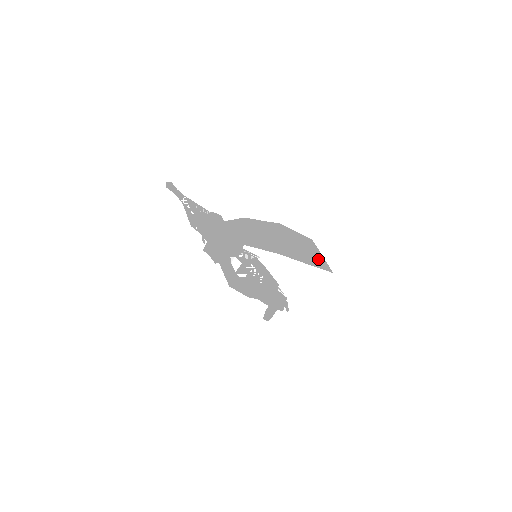
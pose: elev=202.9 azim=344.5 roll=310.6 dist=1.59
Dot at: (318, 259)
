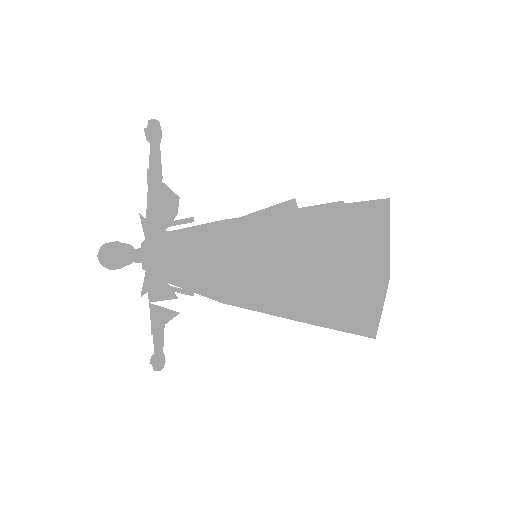
Dot at: (347, 316)
